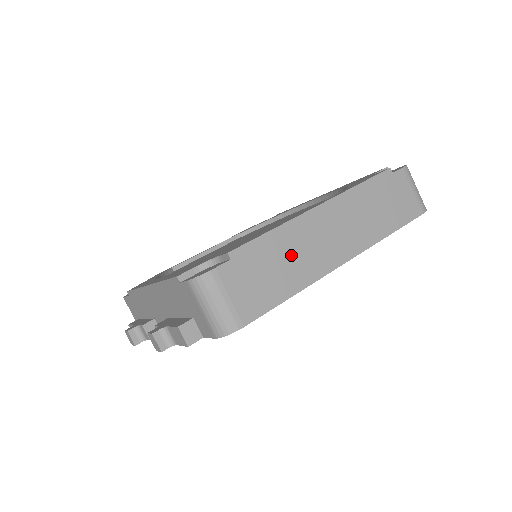
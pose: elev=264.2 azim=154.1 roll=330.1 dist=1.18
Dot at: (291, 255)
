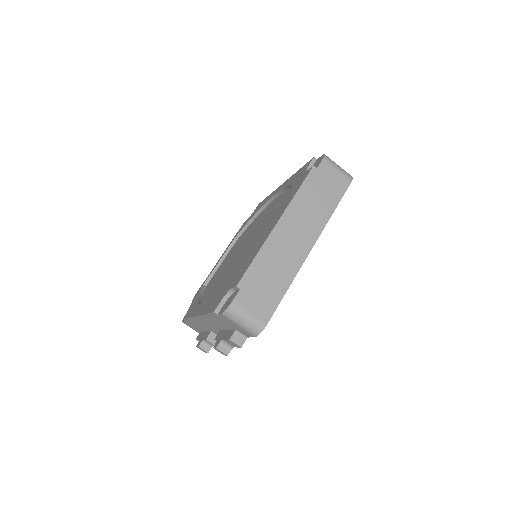
Dot at: (275, 265)
